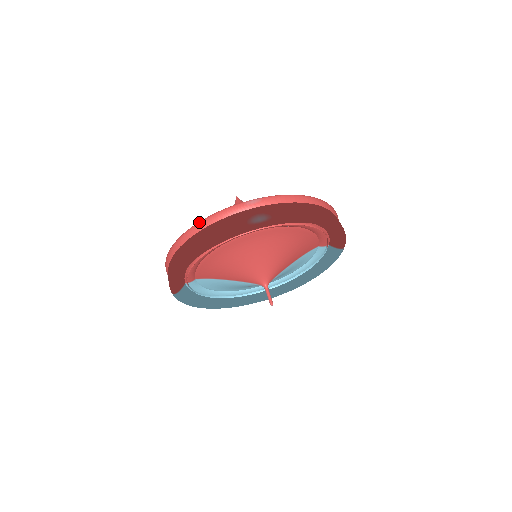
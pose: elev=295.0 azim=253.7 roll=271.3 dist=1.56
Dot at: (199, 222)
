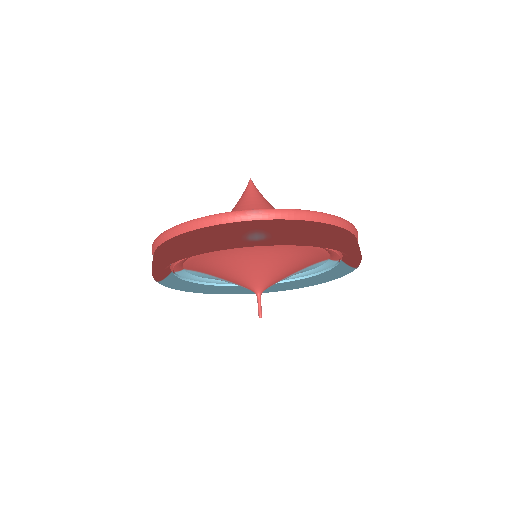
Dot at: (189, 221)
